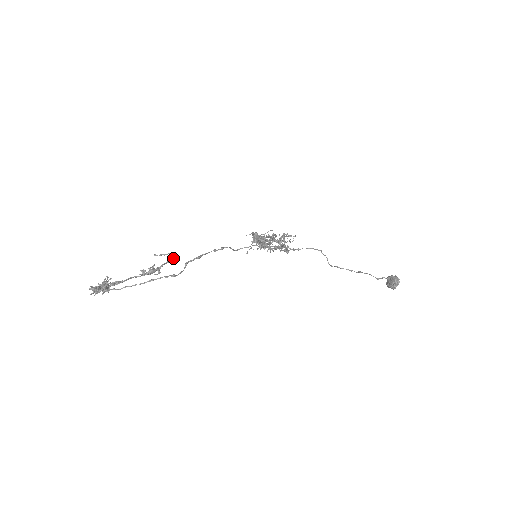
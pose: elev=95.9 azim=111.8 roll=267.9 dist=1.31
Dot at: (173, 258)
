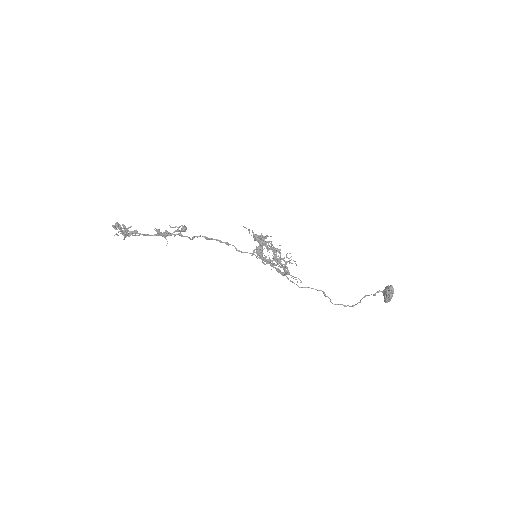
Dot at: (184, 227)
